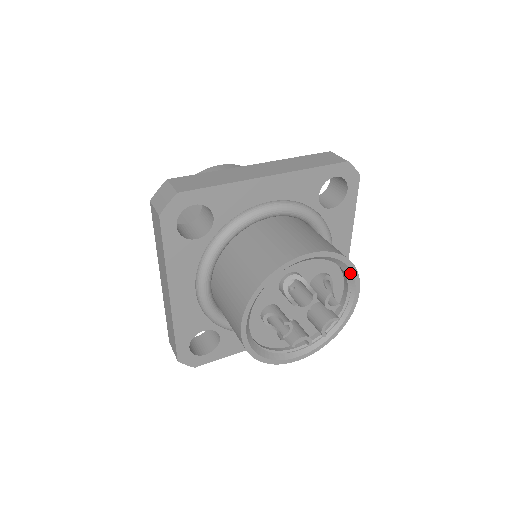
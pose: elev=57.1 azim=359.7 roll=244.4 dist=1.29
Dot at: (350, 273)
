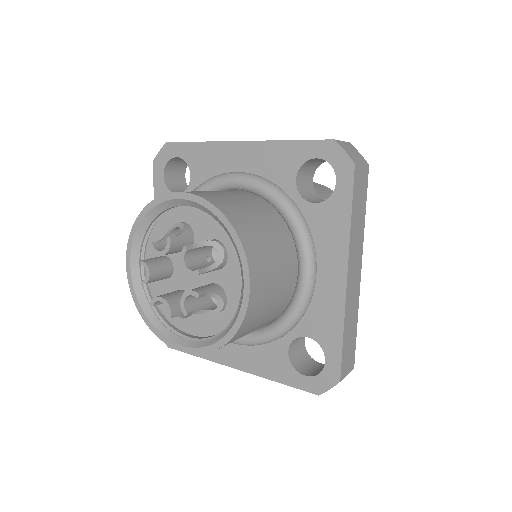
Dot at: (236, 247)
